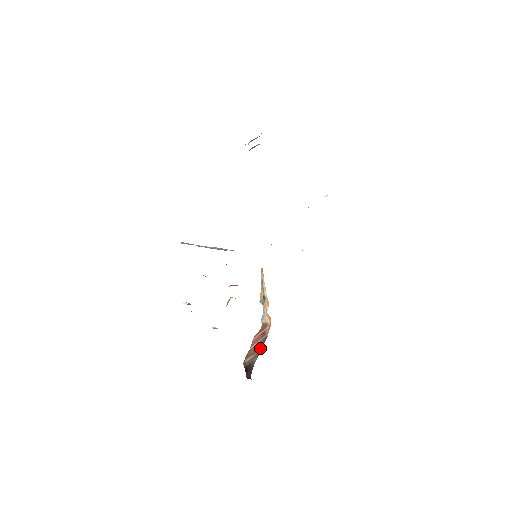
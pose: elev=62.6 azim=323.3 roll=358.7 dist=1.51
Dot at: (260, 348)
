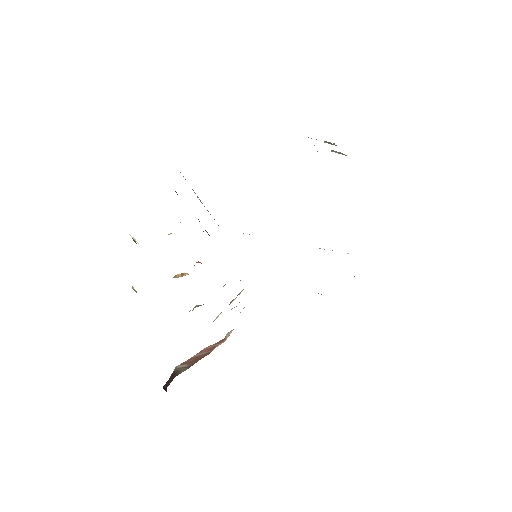
Dot at: (197, 360)
